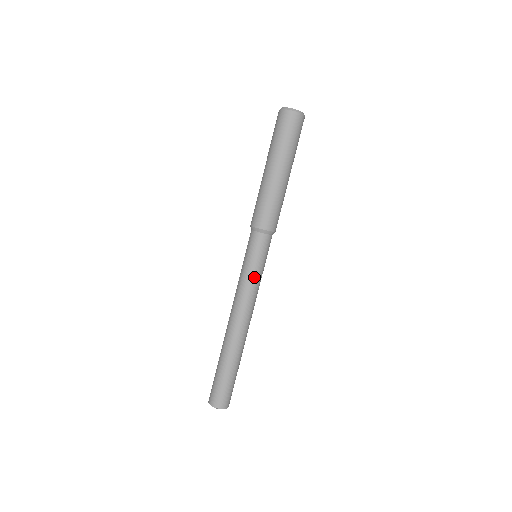
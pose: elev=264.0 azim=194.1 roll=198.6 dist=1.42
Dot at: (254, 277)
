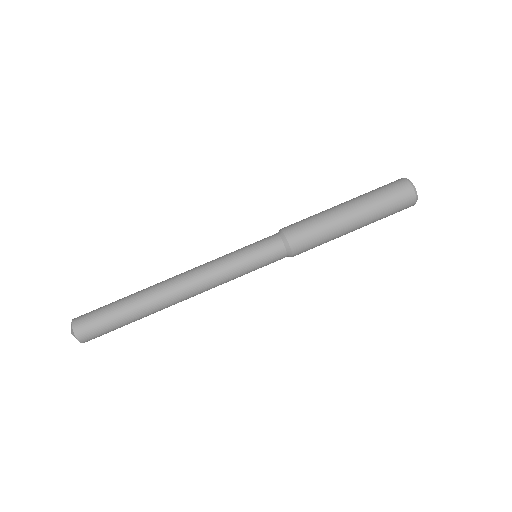
Dot at: (239, 275)
